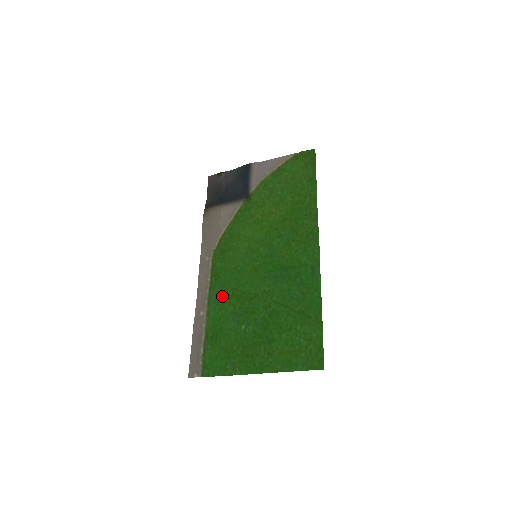
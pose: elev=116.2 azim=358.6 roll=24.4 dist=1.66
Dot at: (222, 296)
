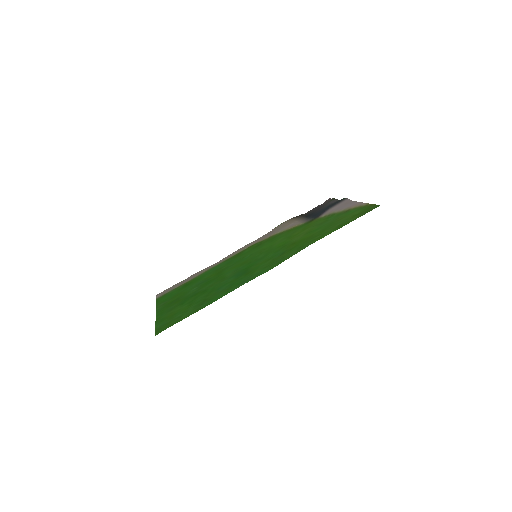
Dot at: (220, 267)
